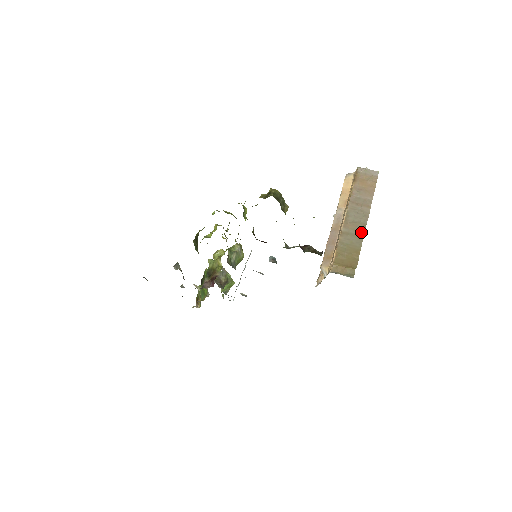
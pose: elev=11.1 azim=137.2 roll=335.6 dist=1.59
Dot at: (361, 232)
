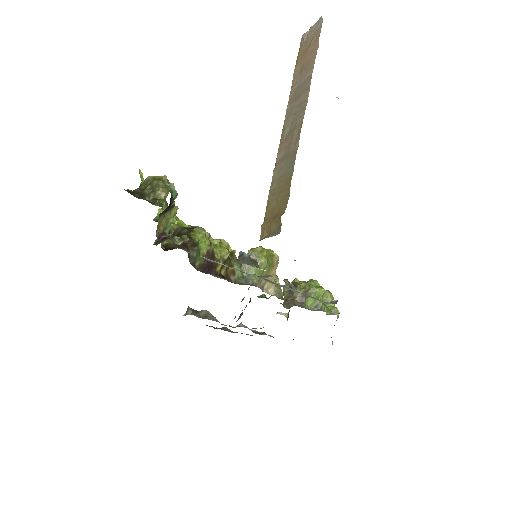
Dot at: (295, 142)
